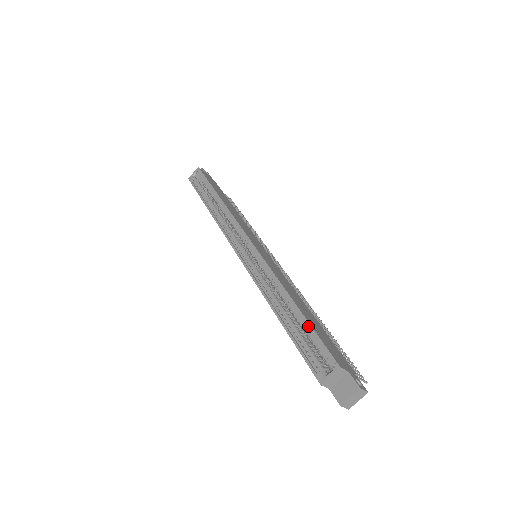
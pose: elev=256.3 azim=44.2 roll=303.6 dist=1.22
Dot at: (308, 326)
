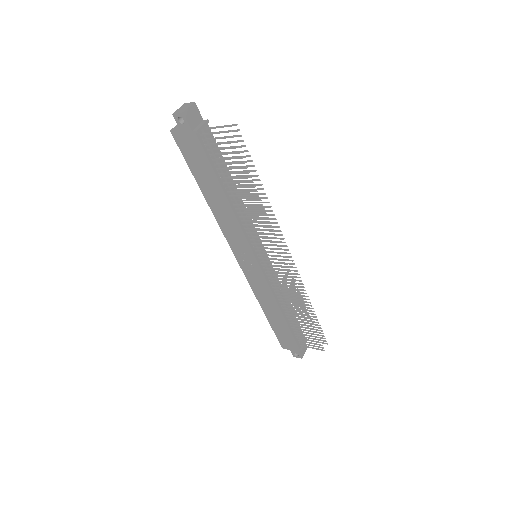
Dot at: occluded
